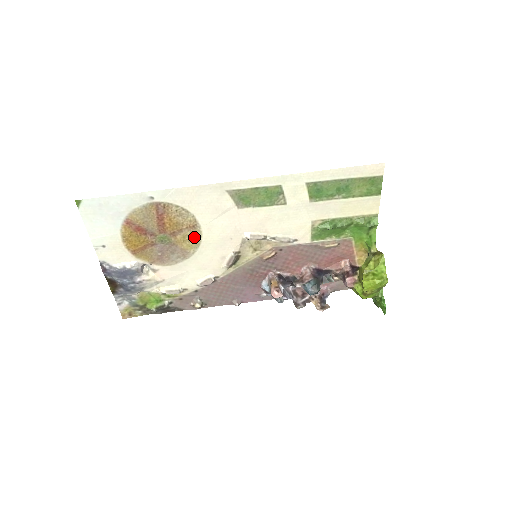
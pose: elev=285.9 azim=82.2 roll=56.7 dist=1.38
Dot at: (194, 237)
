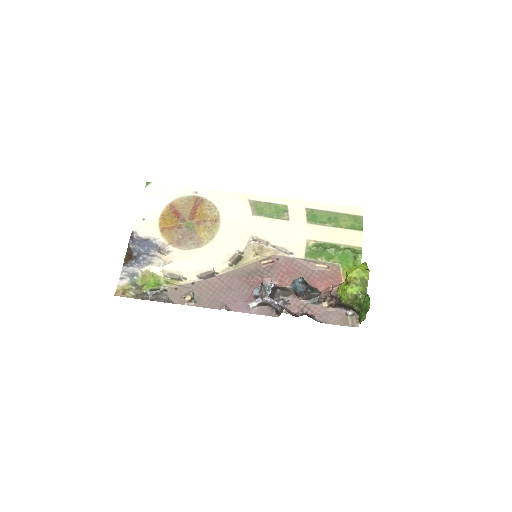
Dot at: (212, 229)
